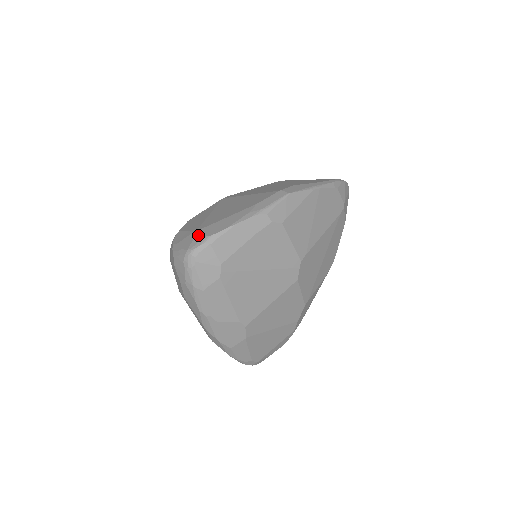
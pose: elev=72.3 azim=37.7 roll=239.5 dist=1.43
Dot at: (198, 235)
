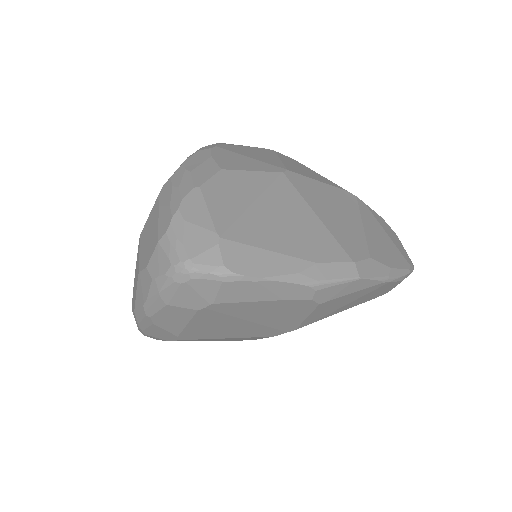
Dot at: (218, 251)
